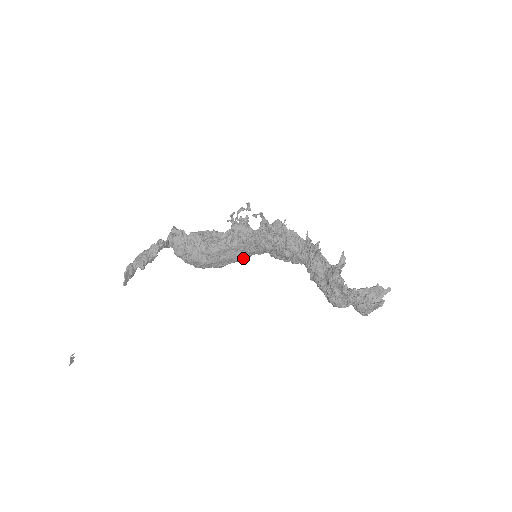
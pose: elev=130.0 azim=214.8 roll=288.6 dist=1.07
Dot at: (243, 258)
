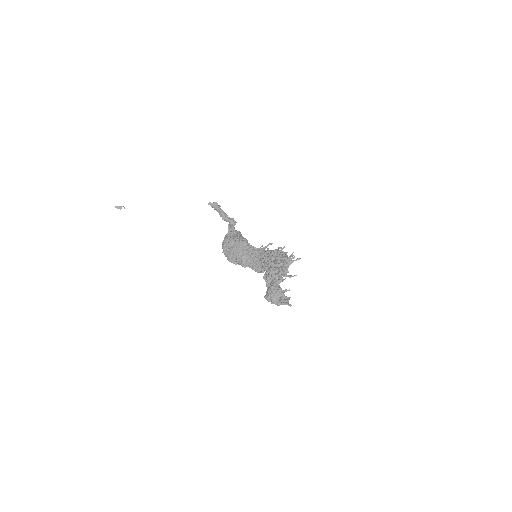
Dot at: (245, 260)
